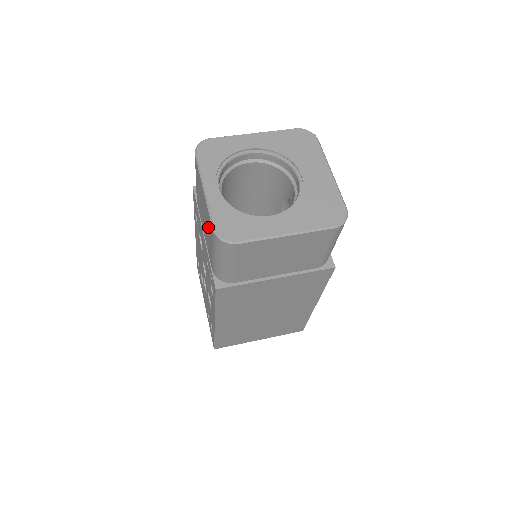
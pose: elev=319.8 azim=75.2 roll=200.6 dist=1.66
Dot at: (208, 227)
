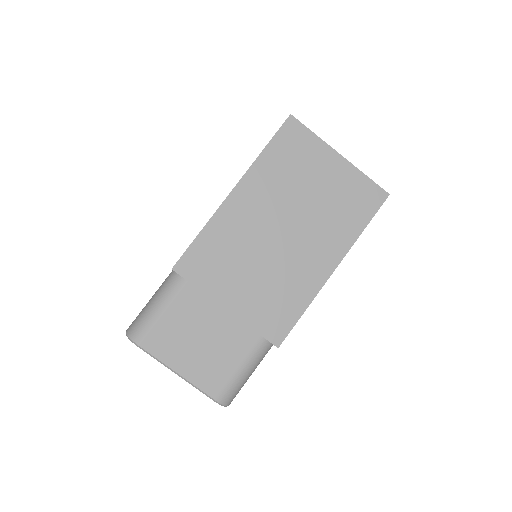
Dot at: occluded
